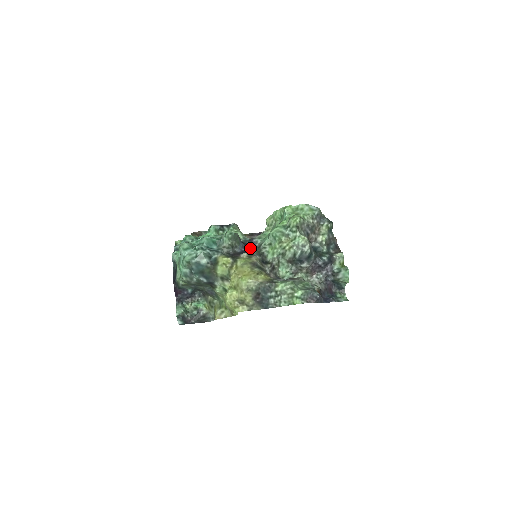
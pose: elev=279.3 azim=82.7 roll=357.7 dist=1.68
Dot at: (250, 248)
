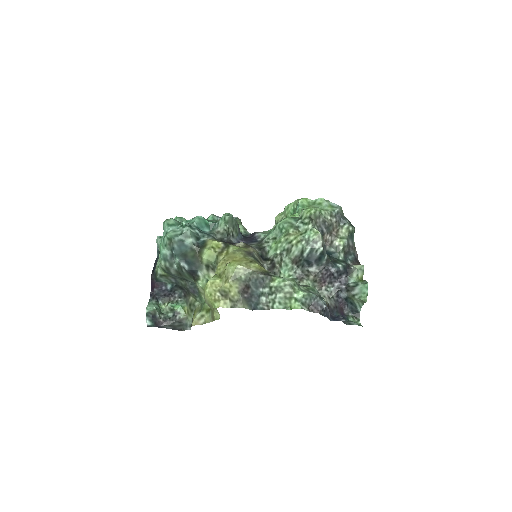
Dot at: (250, 241)
